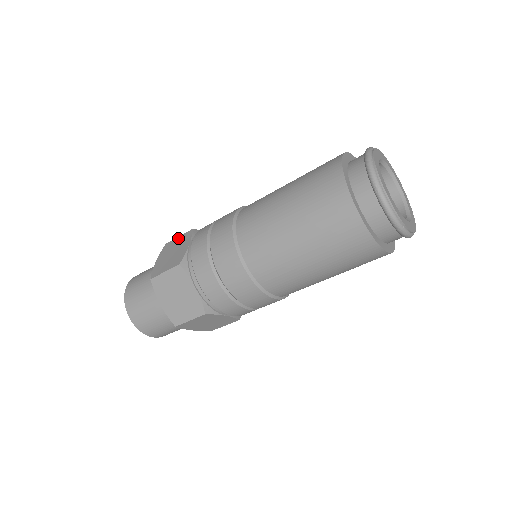
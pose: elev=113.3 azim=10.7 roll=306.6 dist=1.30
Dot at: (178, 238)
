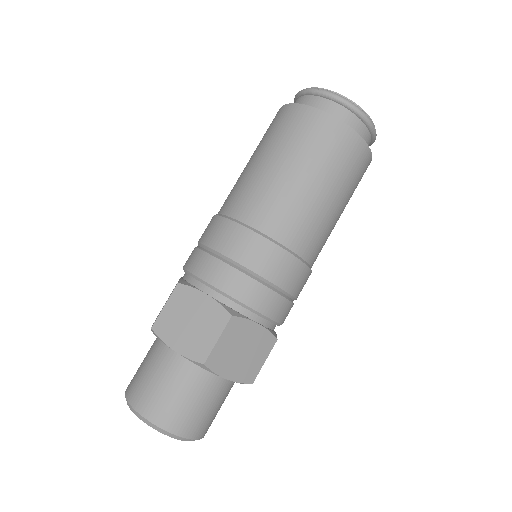
Dot at: occluded
